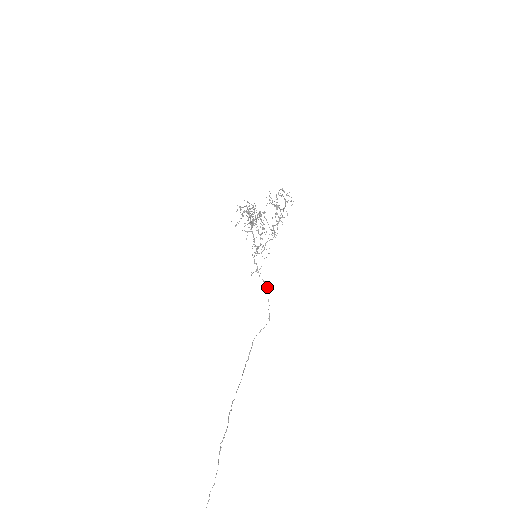
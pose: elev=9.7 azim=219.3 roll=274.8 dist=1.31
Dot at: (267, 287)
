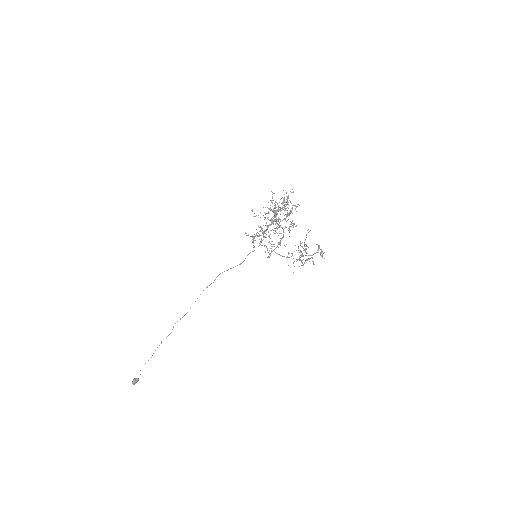
Dot at: (254, 250)
